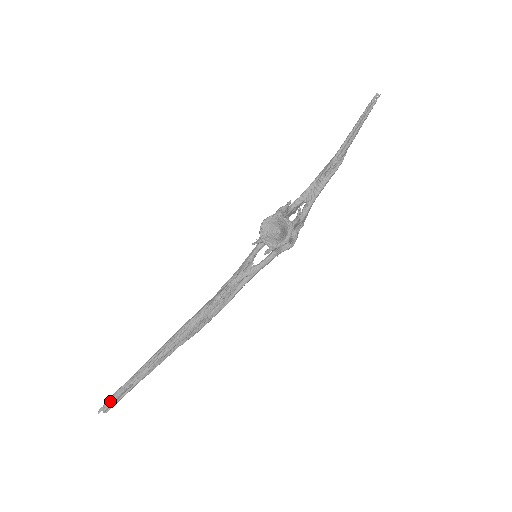
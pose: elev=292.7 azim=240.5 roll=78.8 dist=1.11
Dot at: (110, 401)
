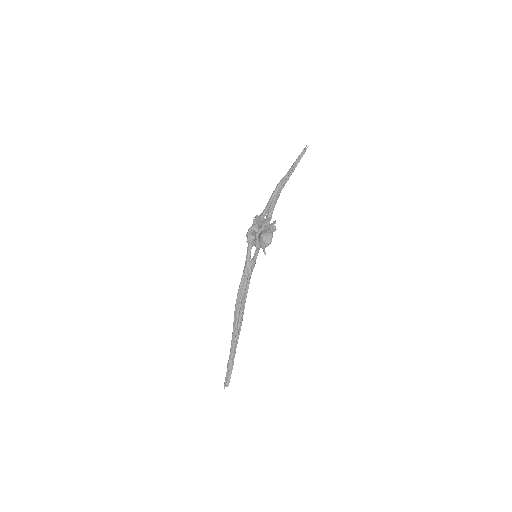
Dot at: (226, 379)
